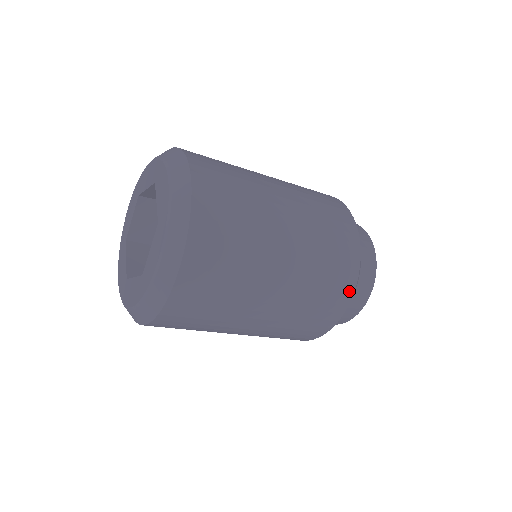
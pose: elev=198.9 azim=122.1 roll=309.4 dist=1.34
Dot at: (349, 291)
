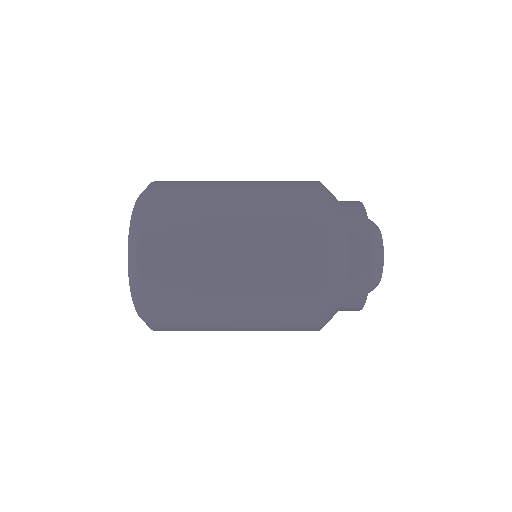
Dot at: (323, 259)
